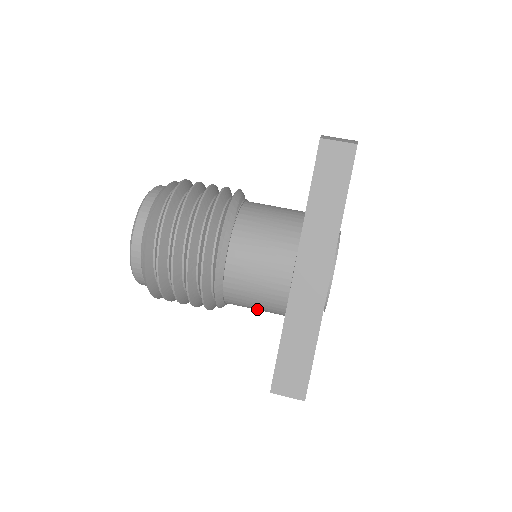
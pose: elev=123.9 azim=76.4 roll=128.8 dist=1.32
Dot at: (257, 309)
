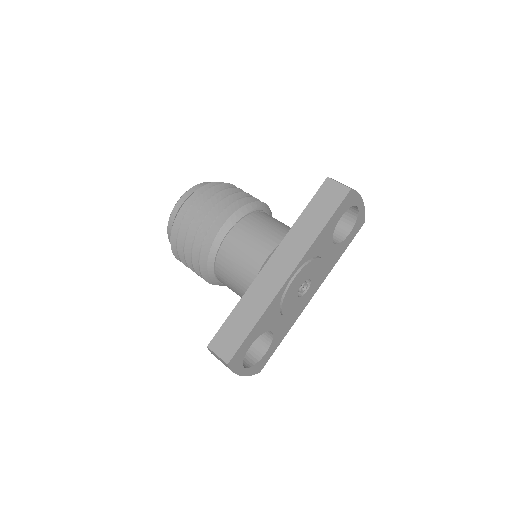
Dot at: (235, 290)
